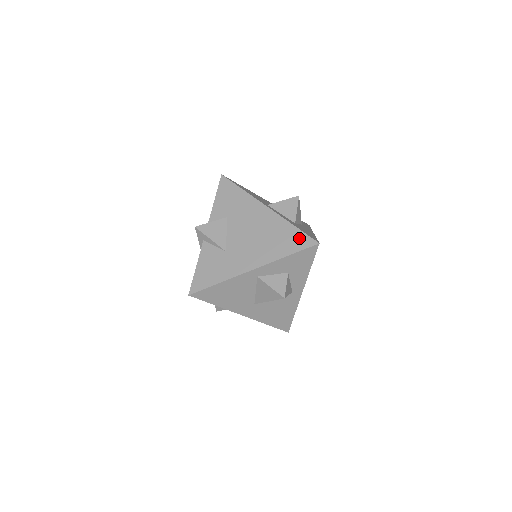
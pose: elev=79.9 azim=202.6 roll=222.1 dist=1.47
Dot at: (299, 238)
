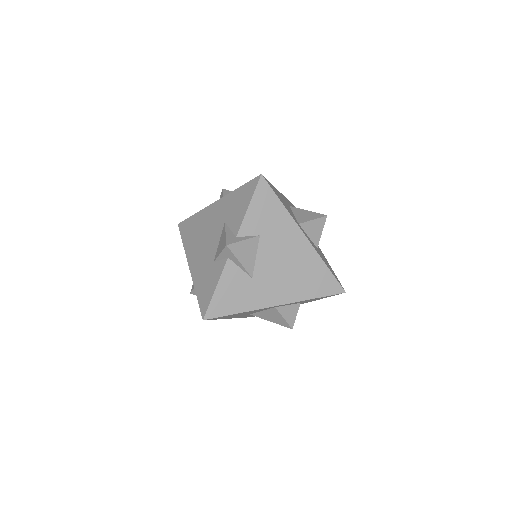
Dot at: (329, 282)
